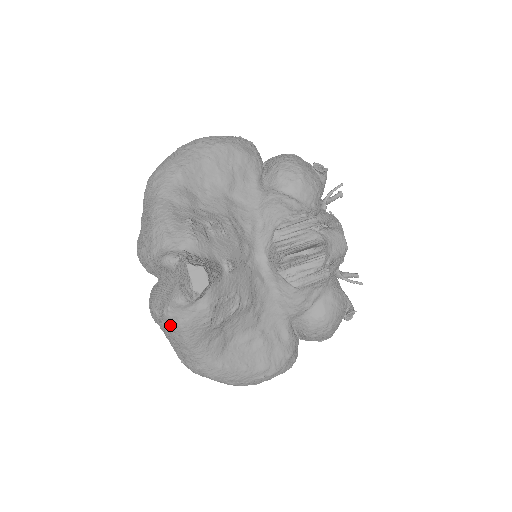
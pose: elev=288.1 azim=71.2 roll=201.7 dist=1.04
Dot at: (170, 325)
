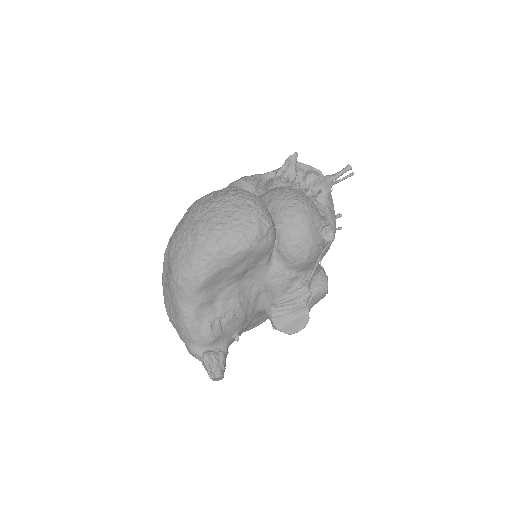
Dot at: occluded
